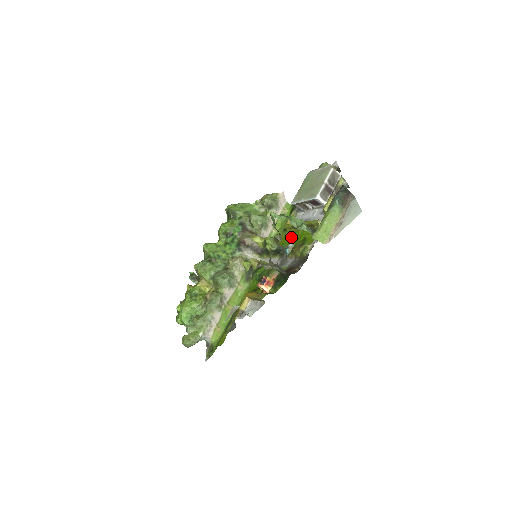
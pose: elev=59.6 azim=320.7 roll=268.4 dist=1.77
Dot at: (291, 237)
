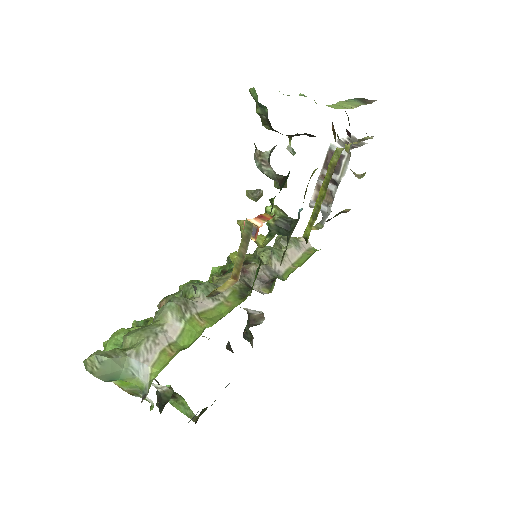
Dot at: occluded
